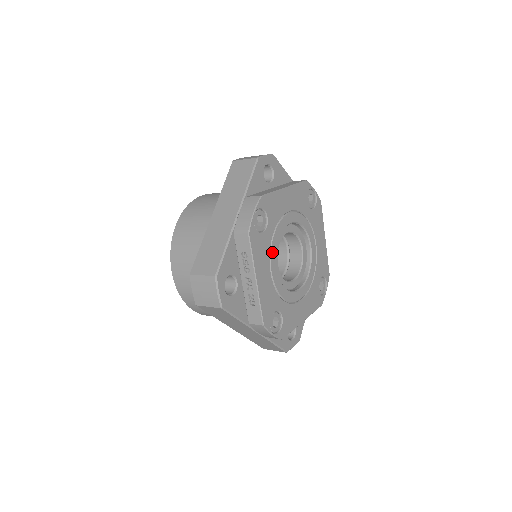
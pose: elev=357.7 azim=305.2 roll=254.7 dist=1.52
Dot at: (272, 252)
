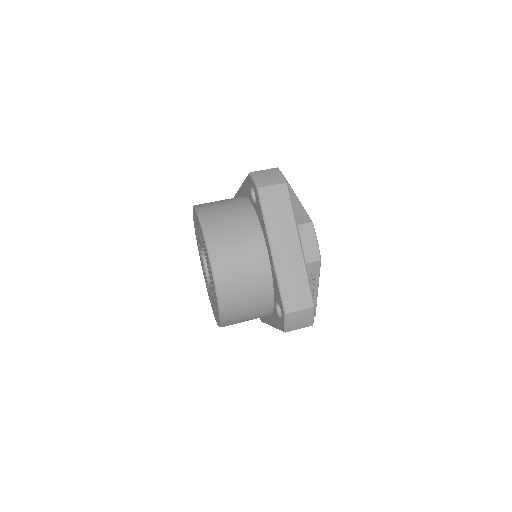
Dot at: occluded
